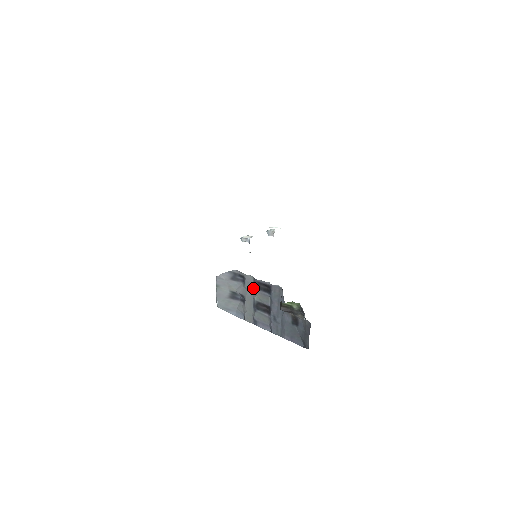
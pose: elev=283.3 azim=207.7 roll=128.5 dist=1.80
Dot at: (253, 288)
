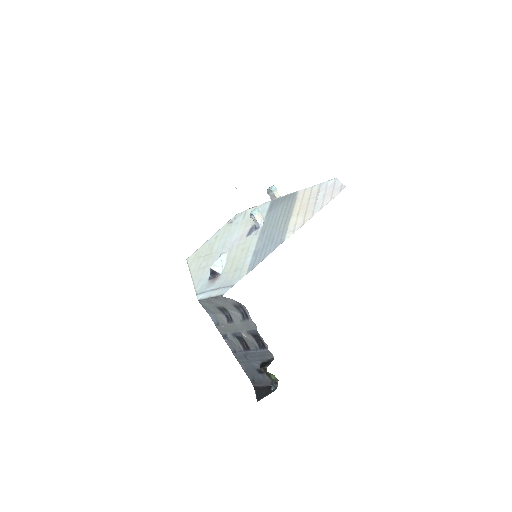
Dot at: (248, 330)
